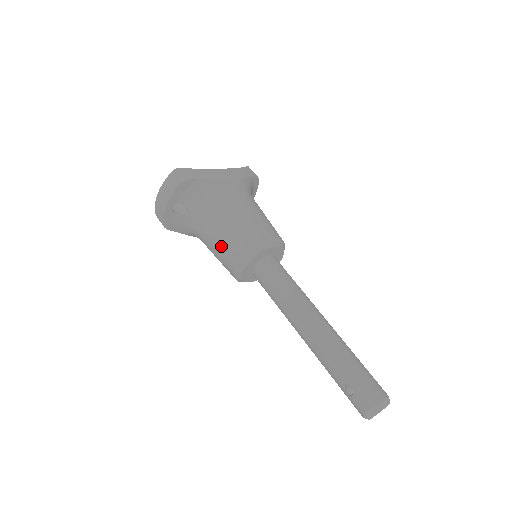
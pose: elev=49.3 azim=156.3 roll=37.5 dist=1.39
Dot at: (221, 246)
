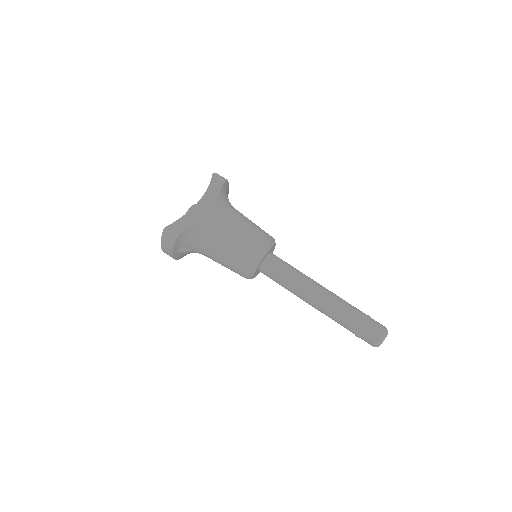
Dot at: (228, 267)
